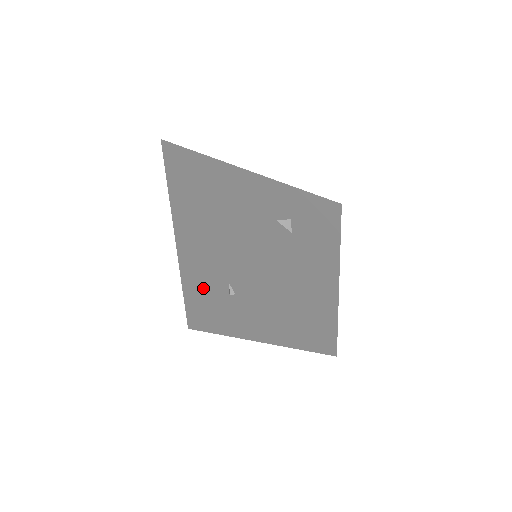
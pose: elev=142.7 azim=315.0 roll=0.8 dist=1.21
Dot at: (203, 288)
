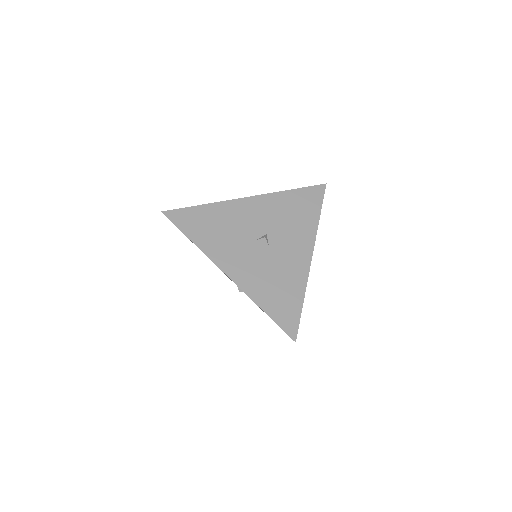
Dot at: occluded
